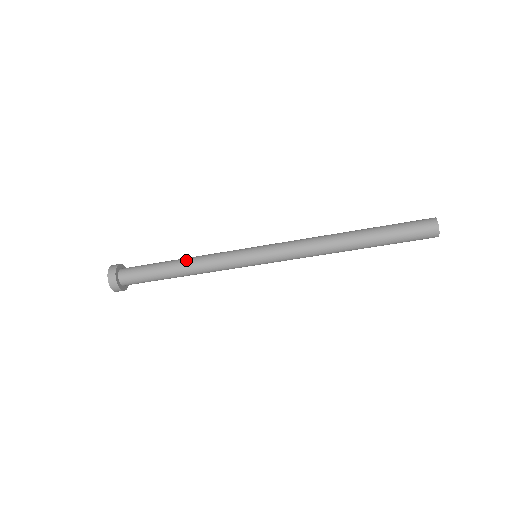
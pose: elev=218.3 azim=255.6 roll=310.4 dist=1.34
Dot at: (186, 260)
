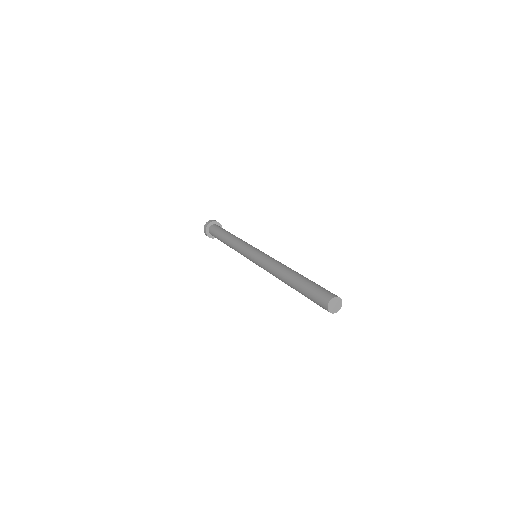
Dot at: (230, 247)
